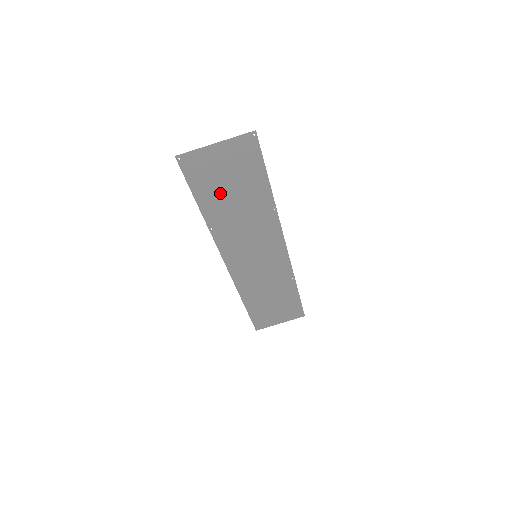
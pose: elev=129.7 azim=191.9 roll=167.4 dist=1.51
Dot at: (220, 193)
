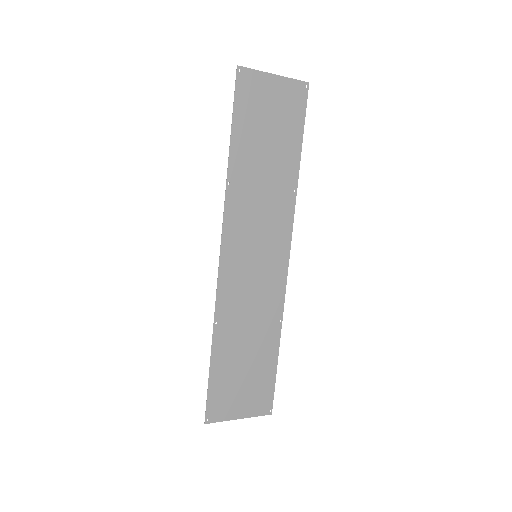
Dot at: (256, 137)
